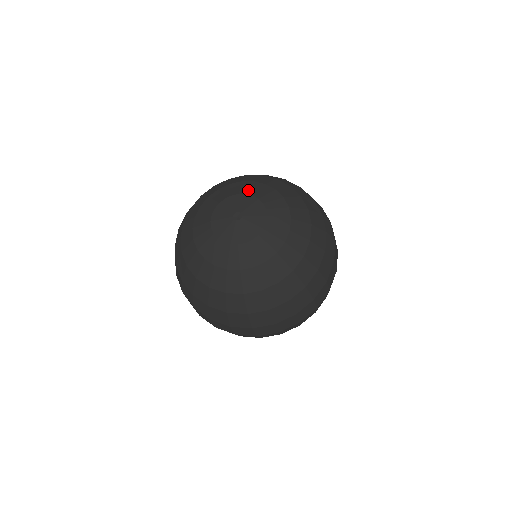
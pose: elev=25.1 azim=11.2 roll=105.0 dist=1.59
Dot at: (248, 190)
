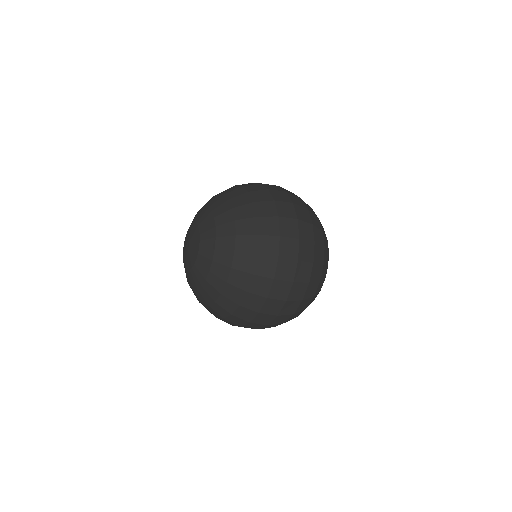
Dot at: (197, 218)
